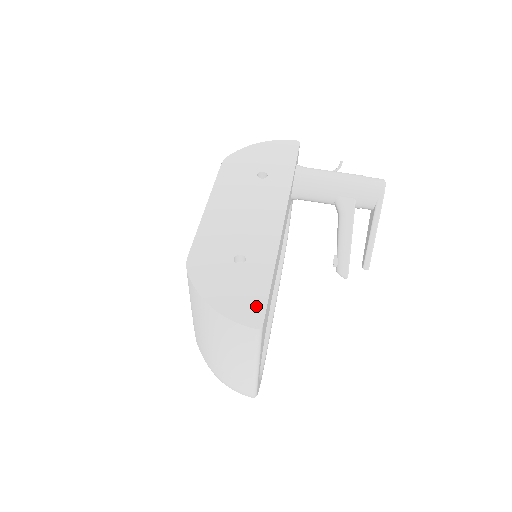
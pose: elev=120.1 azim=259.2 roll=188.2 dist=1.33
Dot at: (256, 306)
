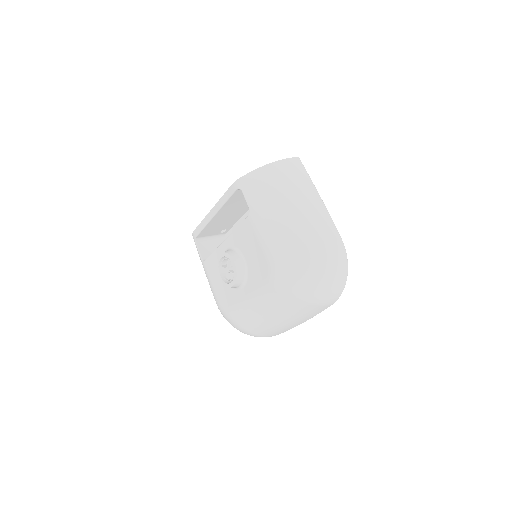
Dot at: occluded
